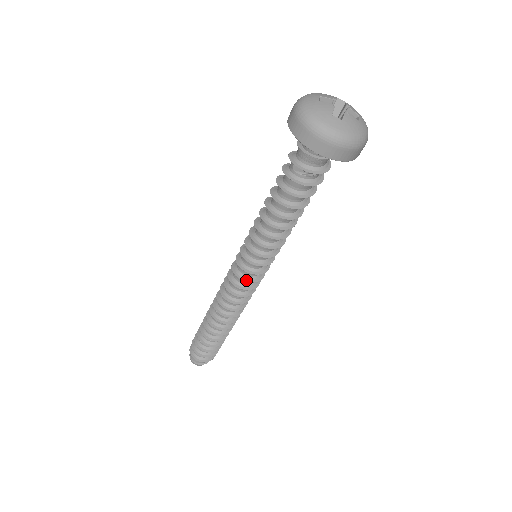
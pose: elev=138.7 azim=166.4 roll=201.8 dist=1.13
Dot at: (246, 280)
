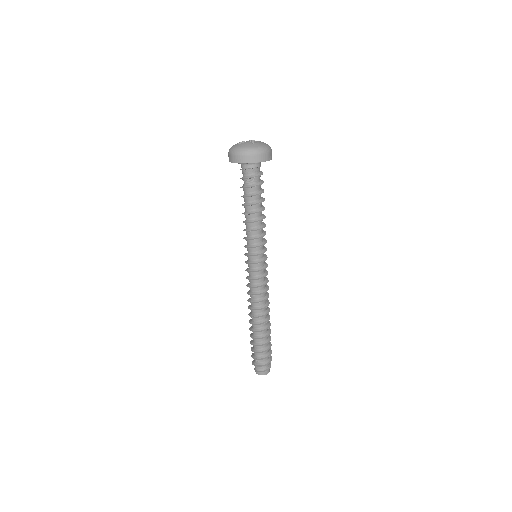
Dot at: (248, 271)
